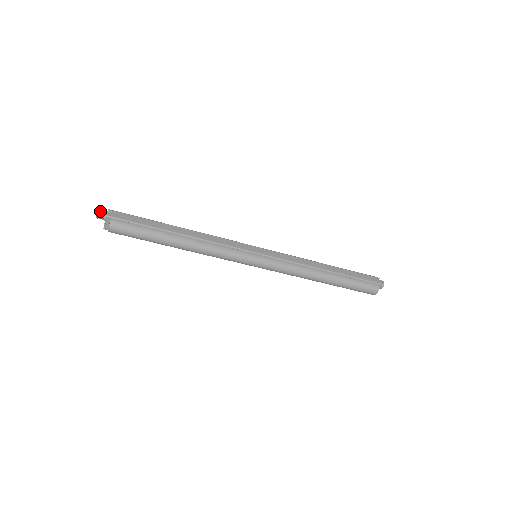
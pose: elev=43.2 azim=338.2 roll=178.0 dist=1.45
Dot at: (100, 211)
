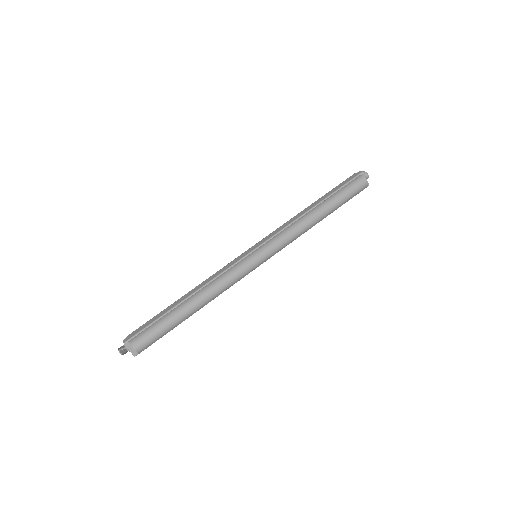
Dot at: (119, 348)
